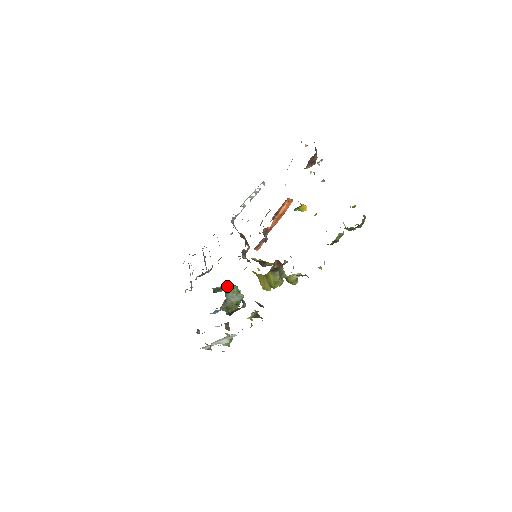
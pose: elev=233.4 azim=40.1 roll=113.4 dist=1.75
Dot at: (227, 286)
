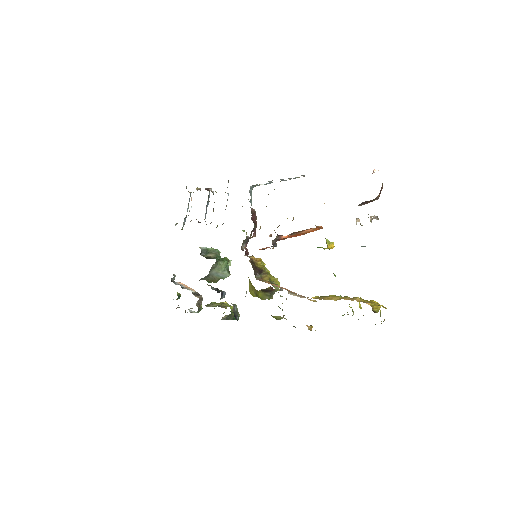
Dot at: (215, 263)
